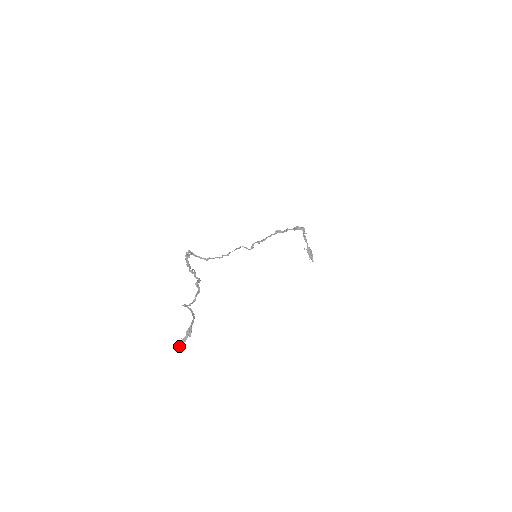
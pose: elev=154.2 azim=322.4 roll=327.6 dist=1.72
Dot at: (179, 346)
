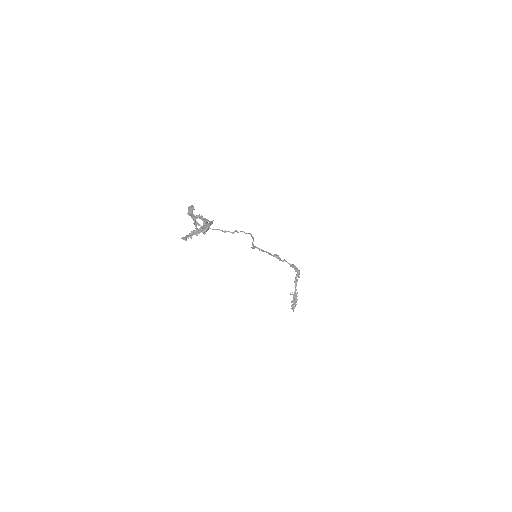
Dot at: (187, 236)
